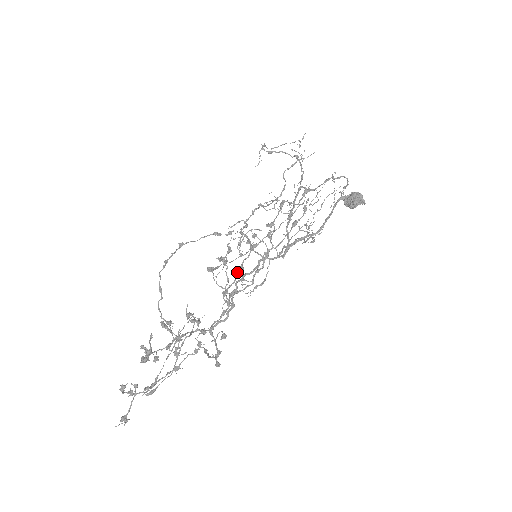
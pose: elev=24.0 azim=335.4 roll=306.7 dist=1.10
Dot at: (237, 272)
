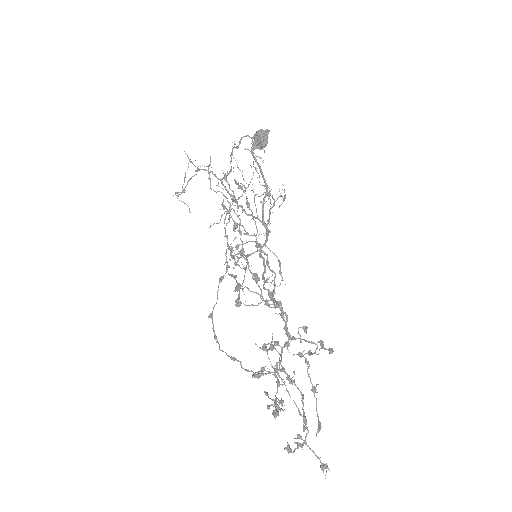
Dot at: (255, 281)
